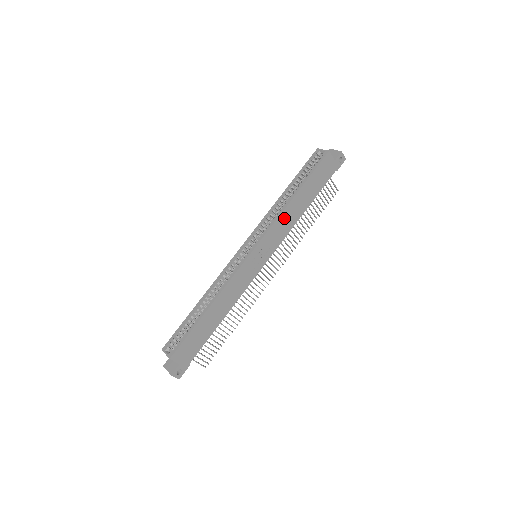
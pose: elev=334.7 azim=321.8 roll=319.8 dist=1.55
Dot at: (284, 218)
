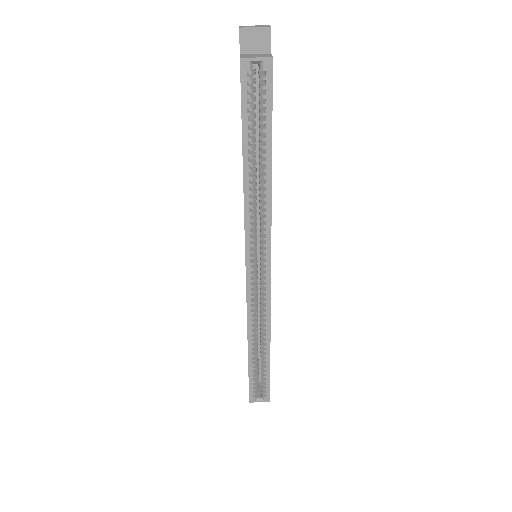
Dot at: occluded
